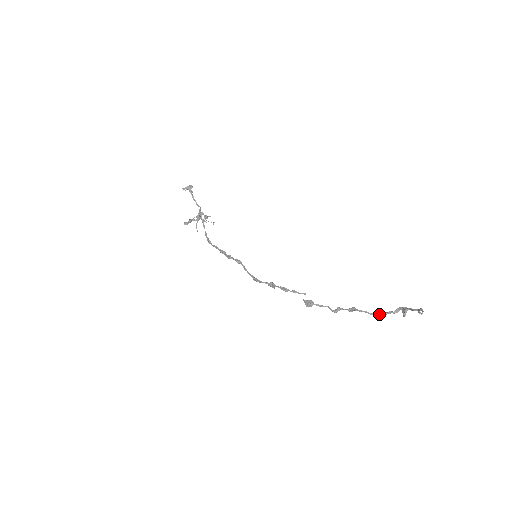
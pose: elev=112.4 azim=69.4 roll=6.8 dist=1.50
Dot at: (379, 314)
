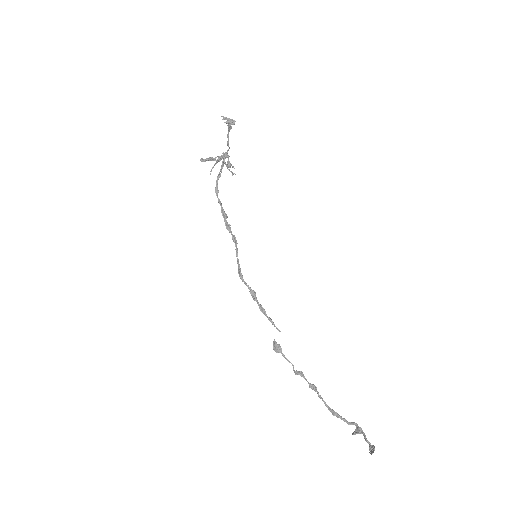
Dot at: (334, 414)
